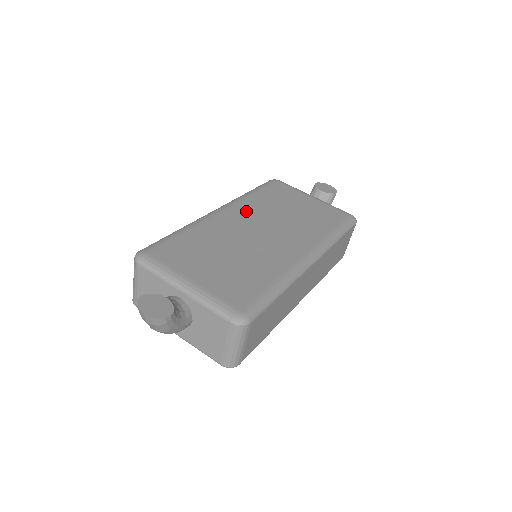
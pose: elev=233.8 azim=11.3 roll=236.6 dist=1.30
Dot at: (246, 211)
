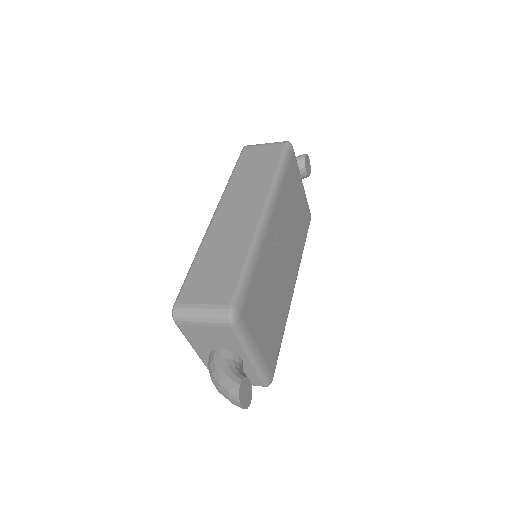
Dot at: (280, 218)
